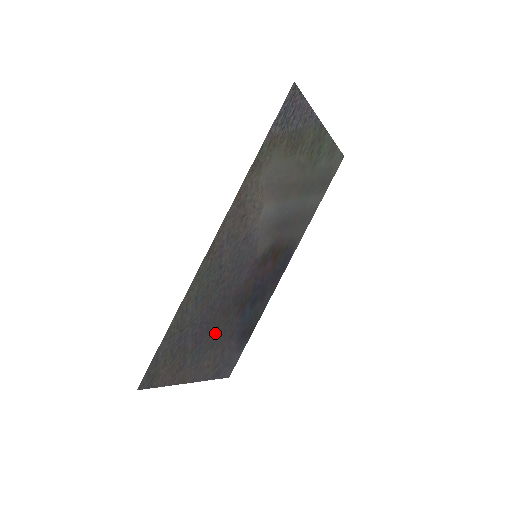
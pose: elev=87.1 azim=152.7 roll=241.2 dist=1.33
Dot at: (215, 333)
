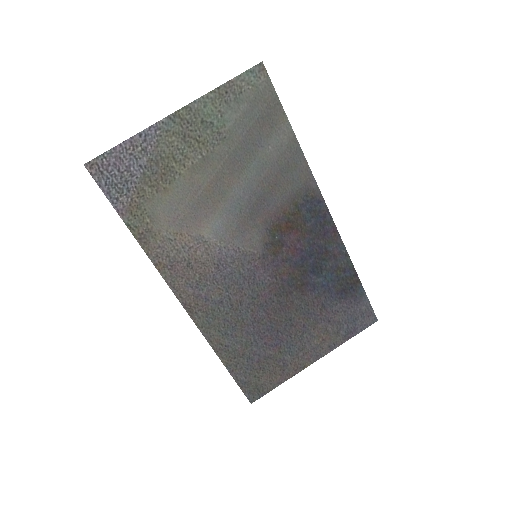
Dot at: (293, 324)
